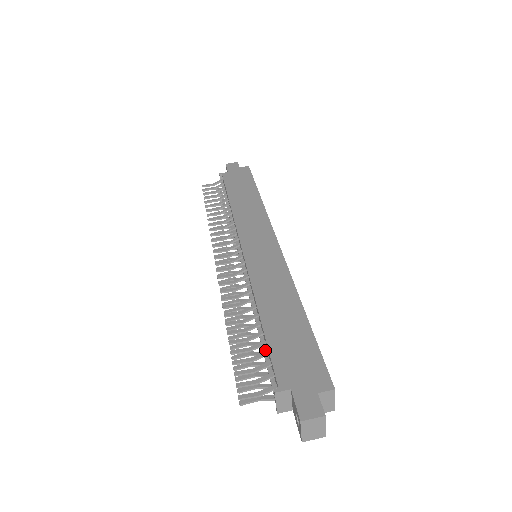
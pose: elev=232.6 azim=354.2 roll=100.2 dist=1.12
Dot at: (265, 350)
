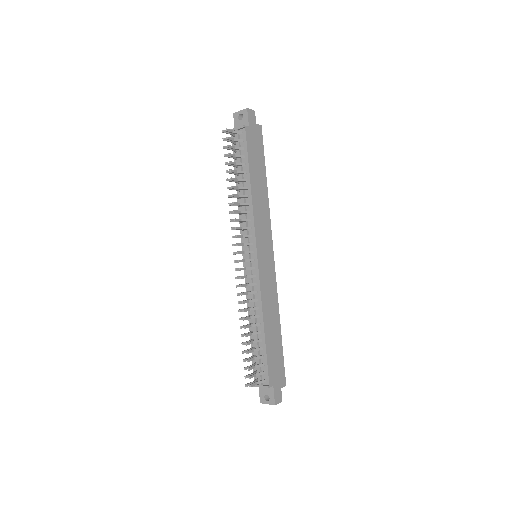
Dot at: (259, 351)
